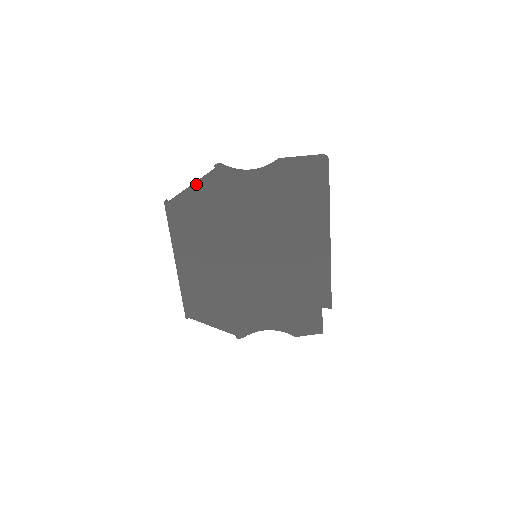
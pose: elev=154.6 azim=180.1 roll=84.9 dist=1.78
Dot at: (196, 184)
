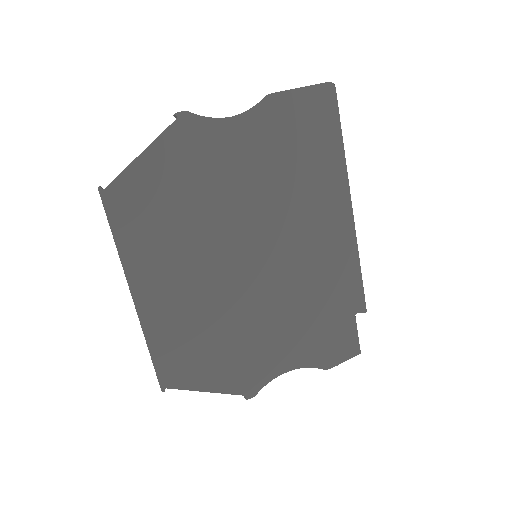
Dot at: (150, 149)
